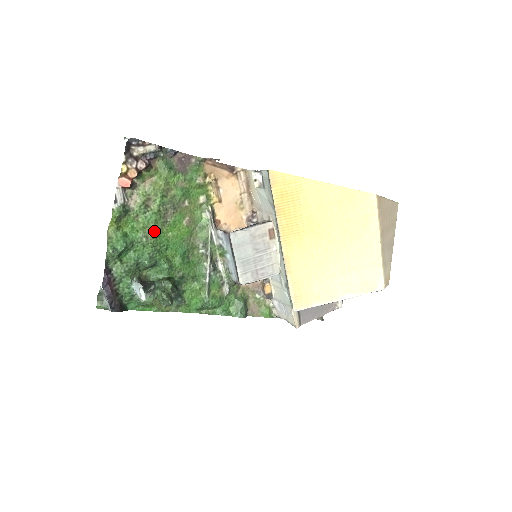
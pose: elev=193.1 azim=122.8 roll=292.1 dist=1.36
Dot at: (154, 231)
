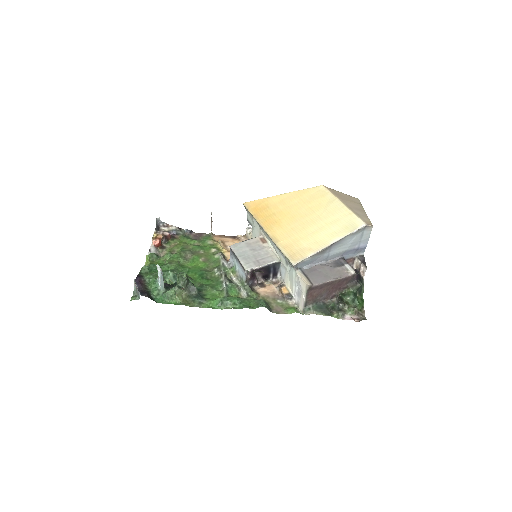
Dot at: (177, 262)
